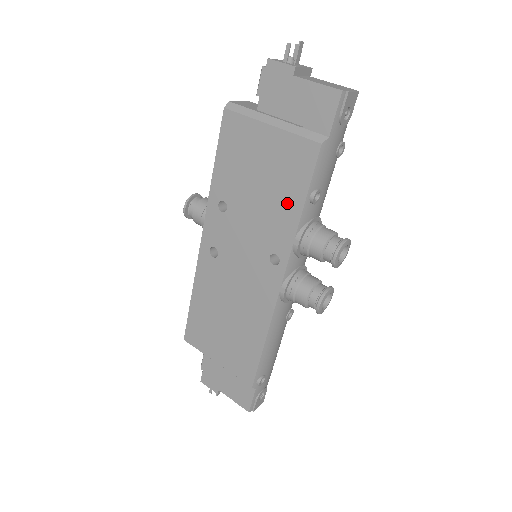
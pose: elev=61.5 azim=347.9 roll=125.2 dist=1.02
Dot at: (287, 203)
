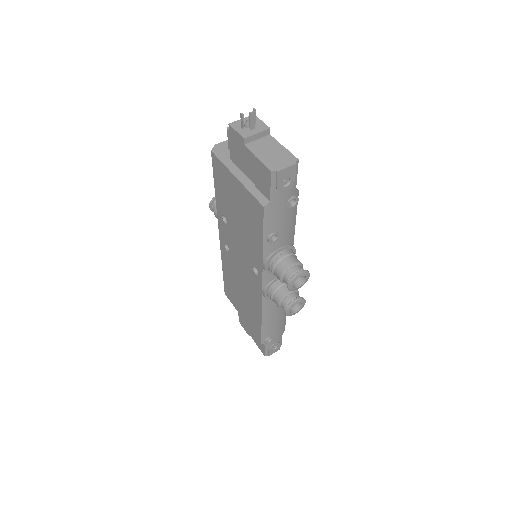
Dot at: (254, 237)
